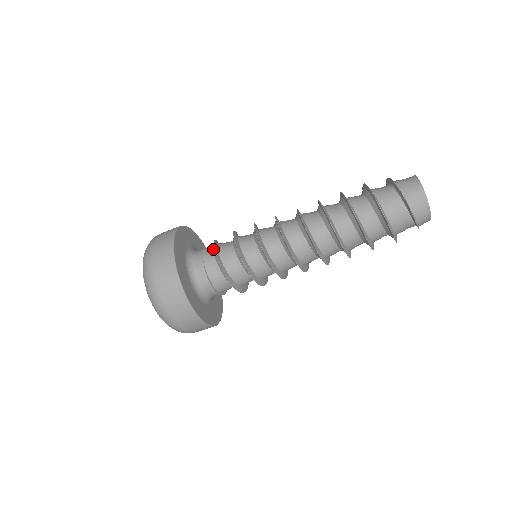
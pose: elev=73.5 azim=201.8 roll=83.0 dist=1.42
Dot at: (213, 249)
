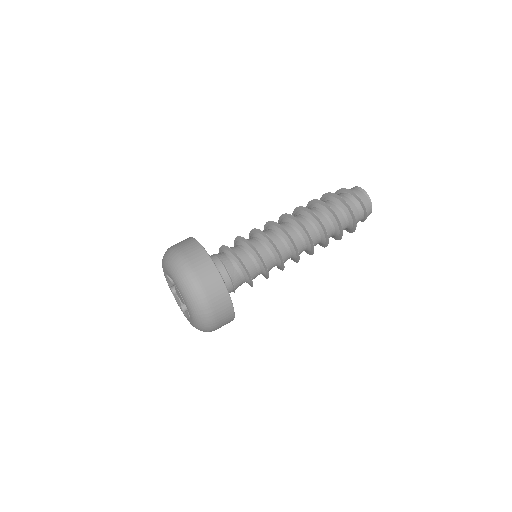
Dot at: occluded
